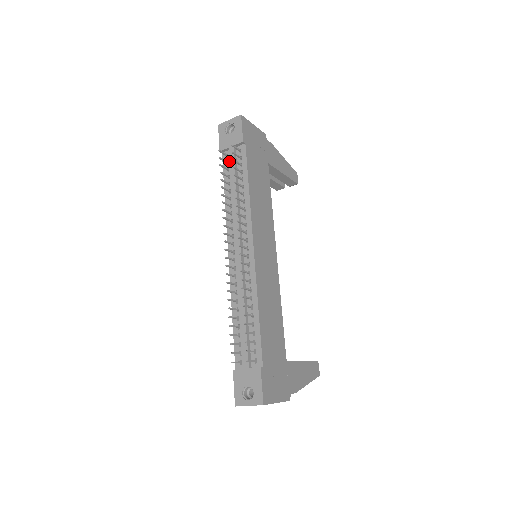
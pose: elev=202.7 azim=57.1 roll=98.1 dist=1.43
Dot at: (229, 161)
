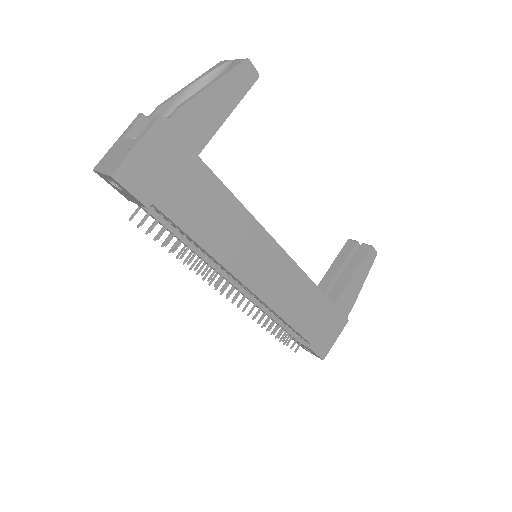
Dot at: occluded
